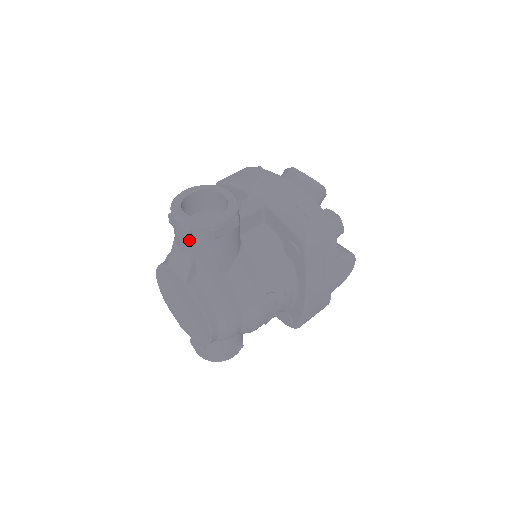
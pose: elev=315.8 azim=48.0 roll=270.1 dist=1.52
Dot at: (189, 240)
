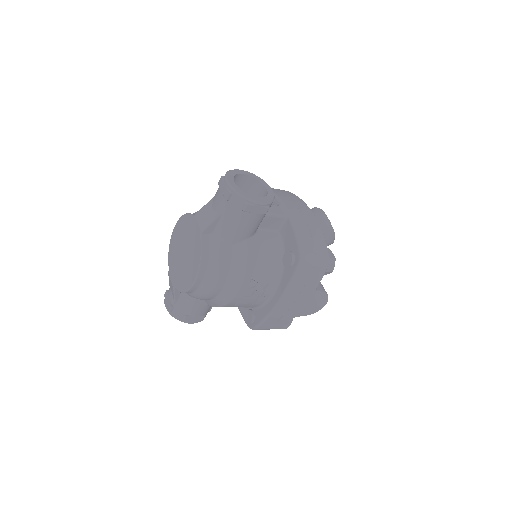
Dot at: (225, 202)
